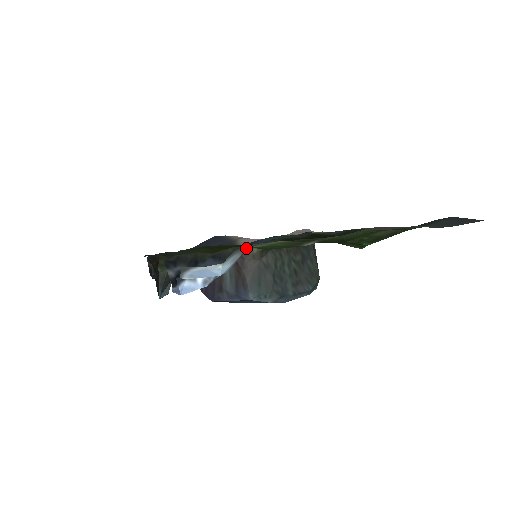
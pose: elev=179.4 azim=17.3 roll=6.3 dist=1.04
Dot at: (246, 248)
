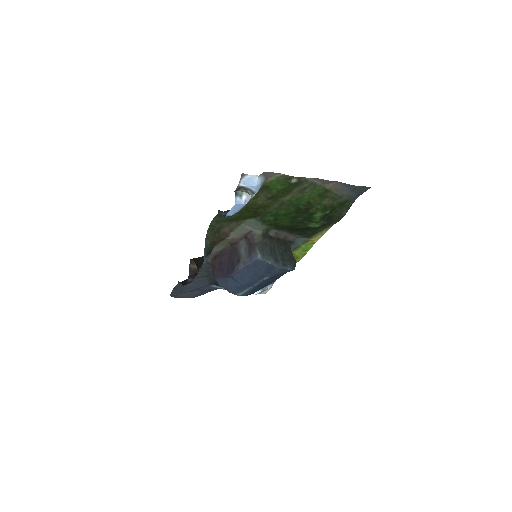
Dot at: (266, 178)
